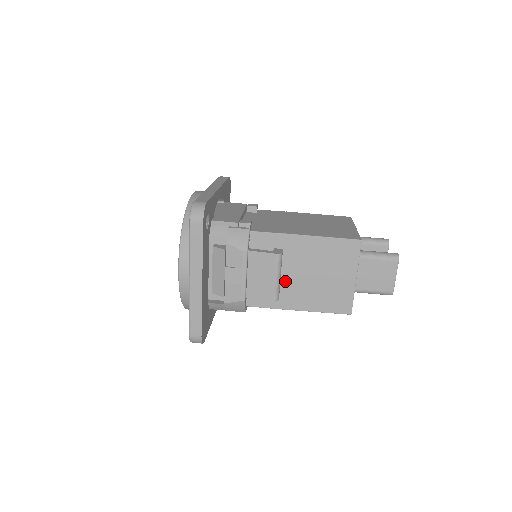
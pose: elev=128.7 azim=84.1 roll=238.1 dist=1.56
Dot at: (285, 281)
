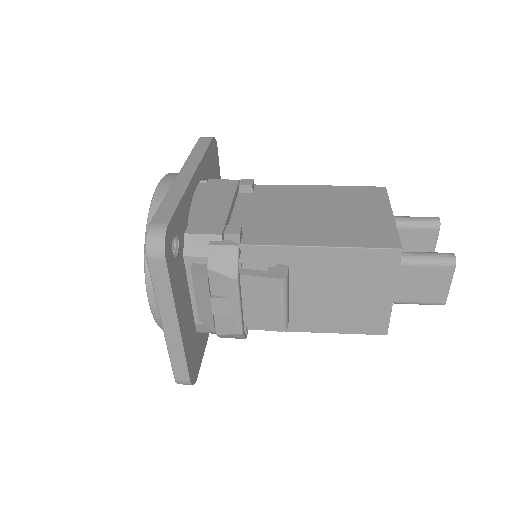
Dot at: (295, 301)
